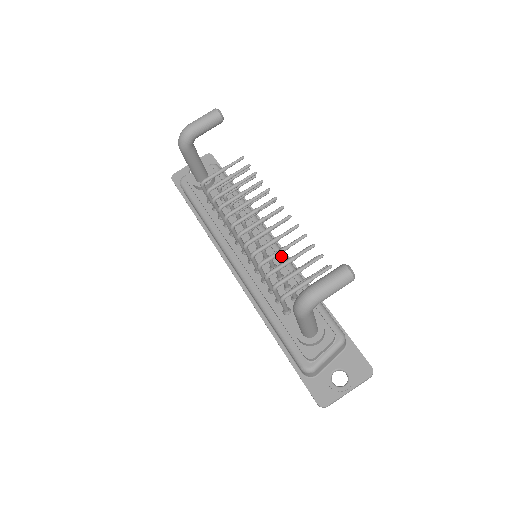
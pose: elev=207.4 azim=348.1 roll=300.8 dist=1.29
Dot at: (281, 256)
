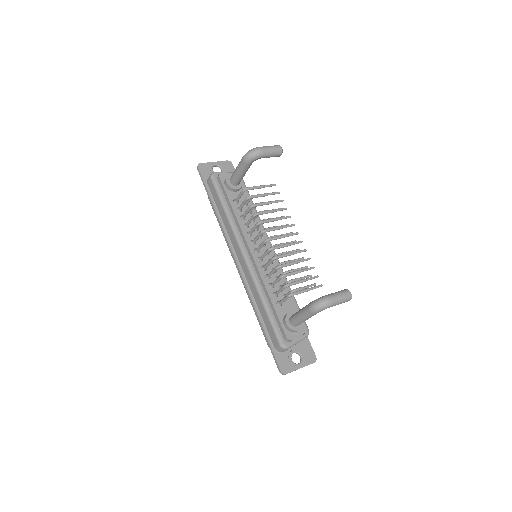
Dot at: occluded
